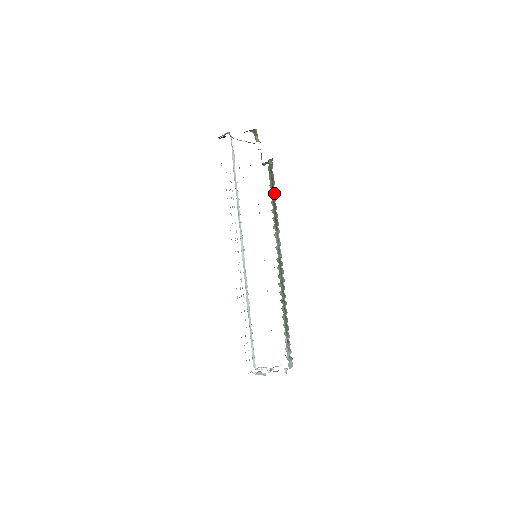
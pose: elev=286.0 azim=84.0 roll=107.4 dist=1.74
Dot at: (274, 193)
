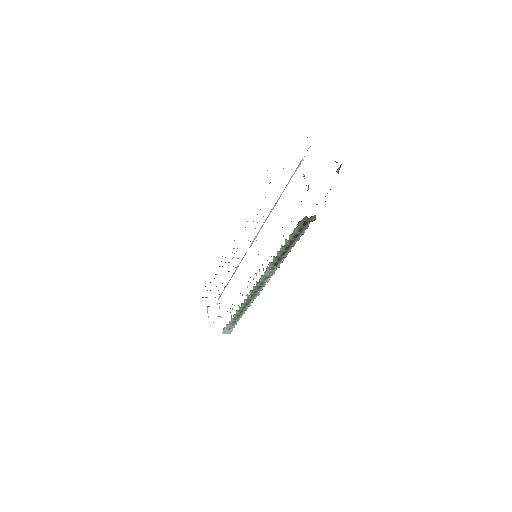
Dot at: (297, 240)
